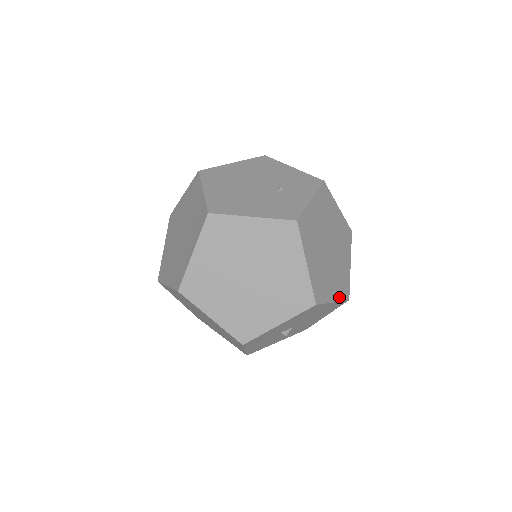
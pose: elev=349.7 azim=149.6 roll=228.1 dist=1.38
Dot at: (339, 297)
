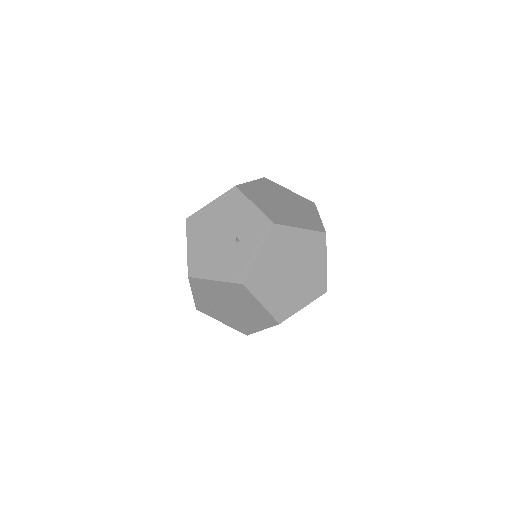
Dot at: (311, 299)
